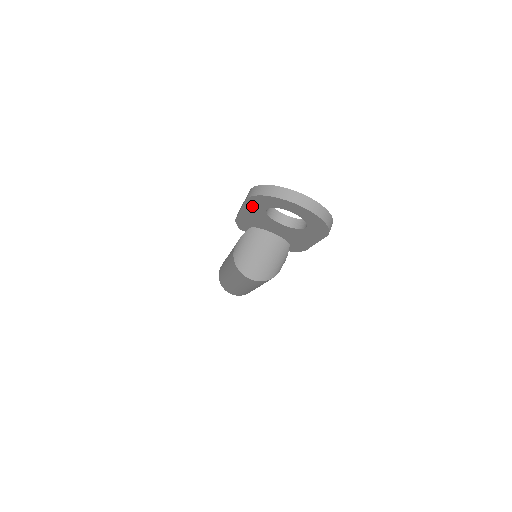
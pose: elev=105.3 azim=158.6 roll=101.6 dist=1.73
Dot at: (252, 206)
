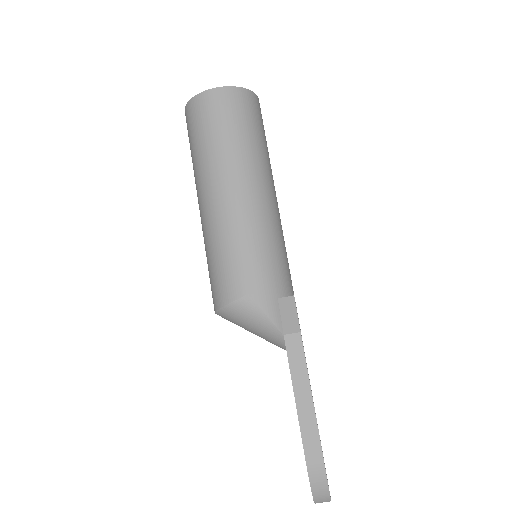
Dot at: occluded
